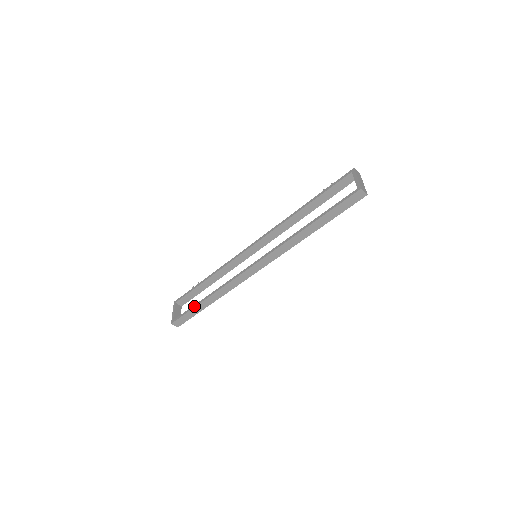
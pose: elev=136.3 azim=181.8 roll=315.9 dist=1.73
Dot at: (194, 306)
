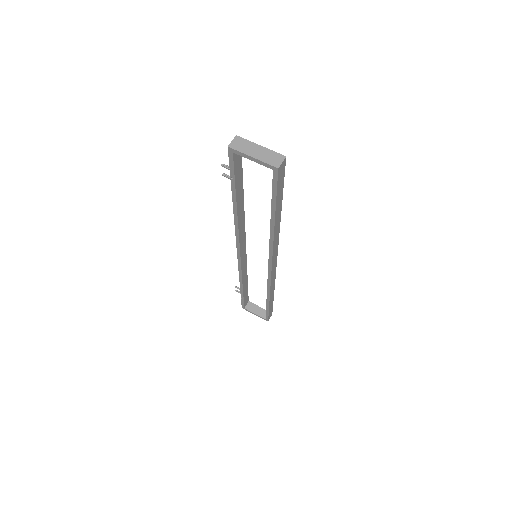
Dot at: (267, 308)
